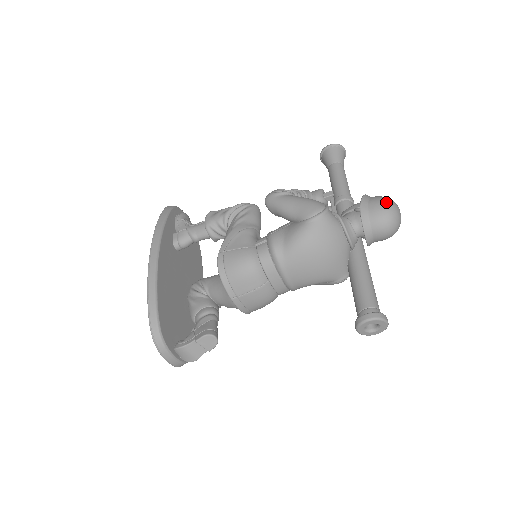
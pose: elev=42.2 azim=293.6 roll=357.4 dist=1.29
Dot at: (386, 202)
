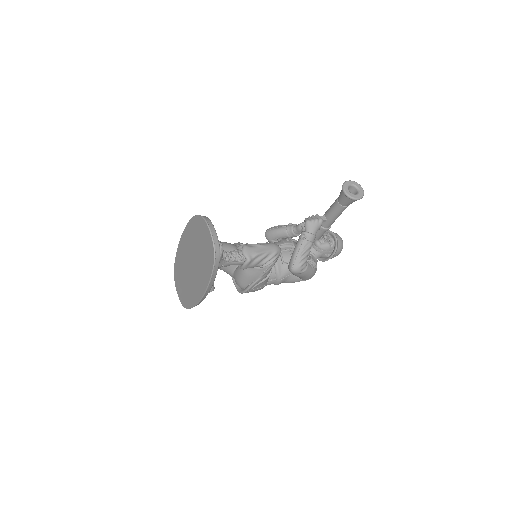
Dot at: occluded
